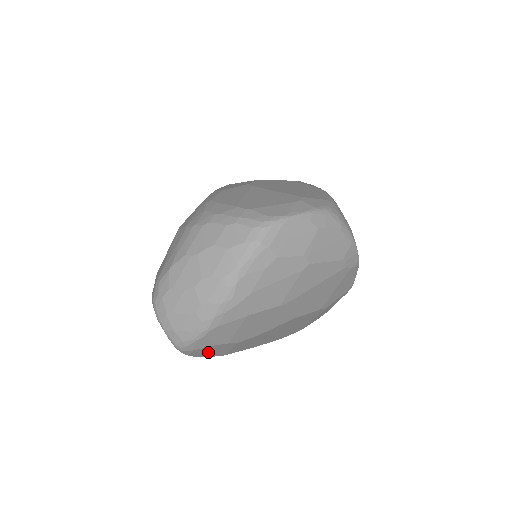
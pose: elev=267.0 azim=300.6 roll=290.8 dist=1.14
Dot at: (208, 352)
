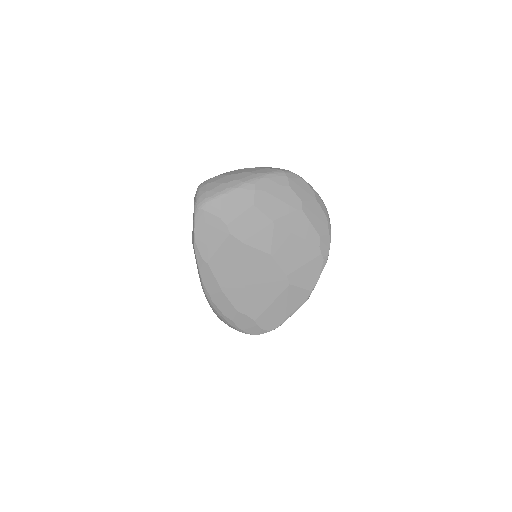
Dot at: (206, 233)
